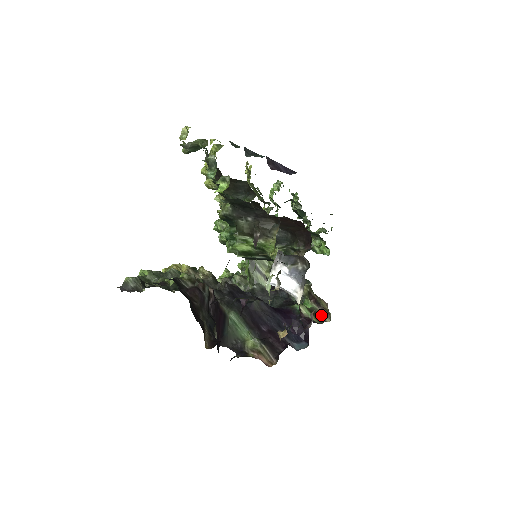
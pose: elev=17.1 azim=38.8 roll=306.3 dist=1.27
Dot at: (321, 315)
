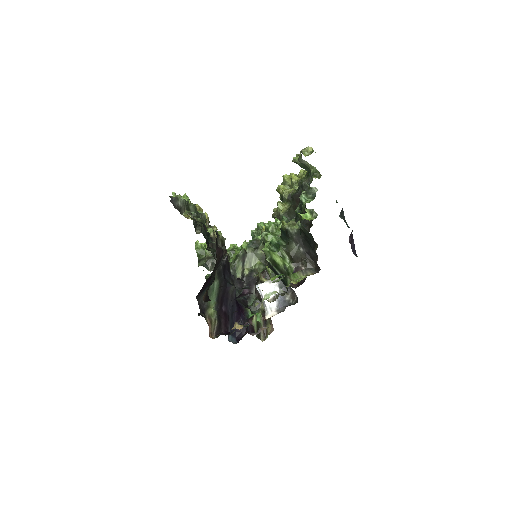
Dot at: (261, 332)
